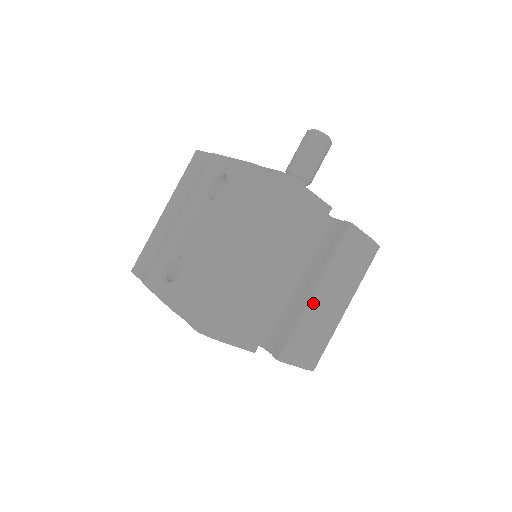
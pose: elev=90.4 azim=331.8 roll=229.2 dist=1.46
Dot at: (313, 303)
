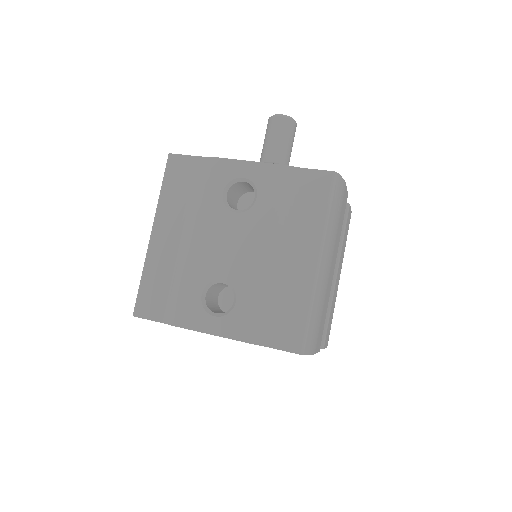
Dot at: (335, 286)
